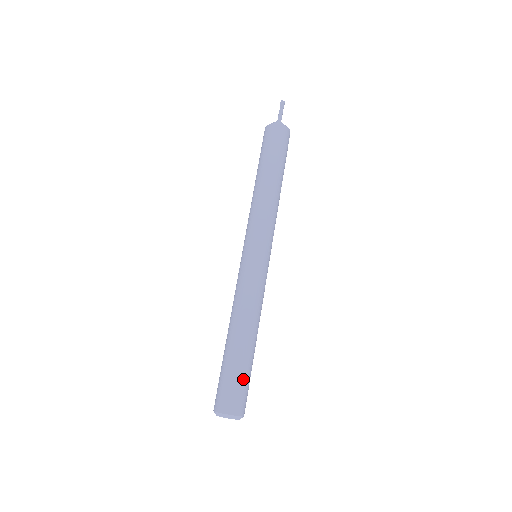
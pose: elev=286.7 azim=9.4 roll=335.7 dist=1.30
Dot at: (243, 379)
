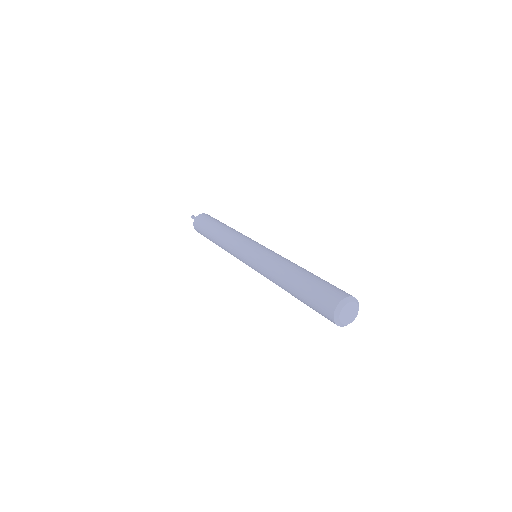
Dot at: (320, 285)
